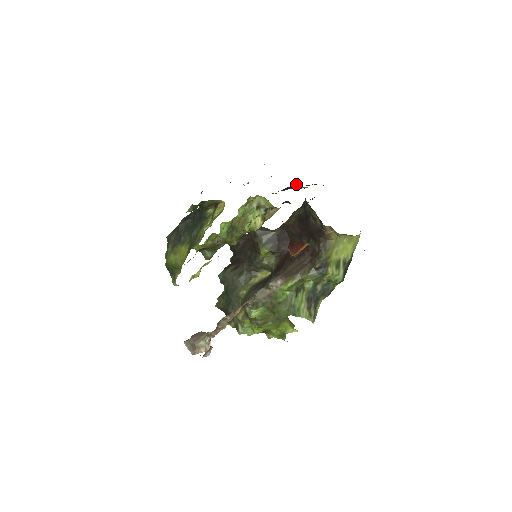
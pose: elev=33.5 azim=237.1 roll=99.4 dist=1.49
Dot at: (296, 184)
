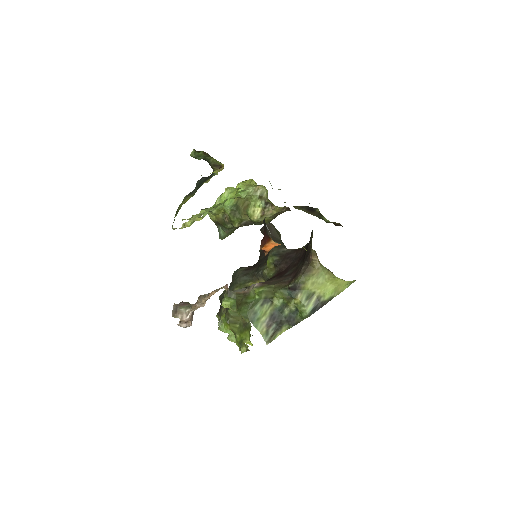
Dot at: (319, 211)
